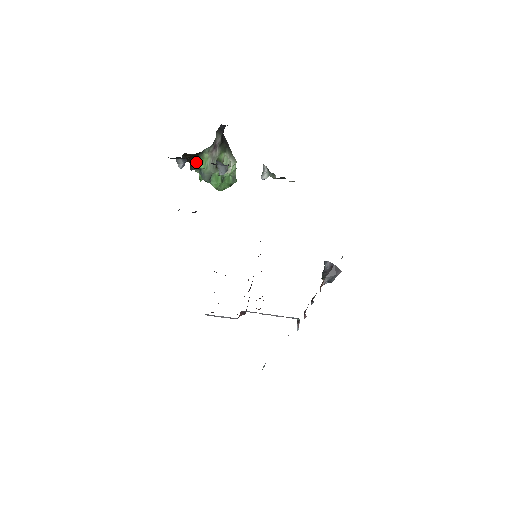
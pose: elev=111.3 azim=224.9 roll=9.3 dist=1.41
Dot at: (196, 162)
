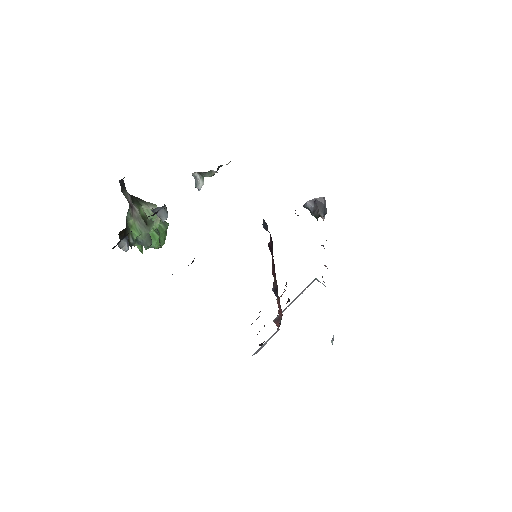
Dot at: (129, 236)
